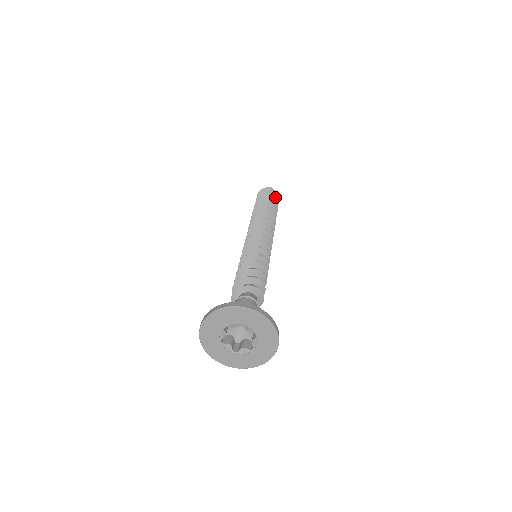
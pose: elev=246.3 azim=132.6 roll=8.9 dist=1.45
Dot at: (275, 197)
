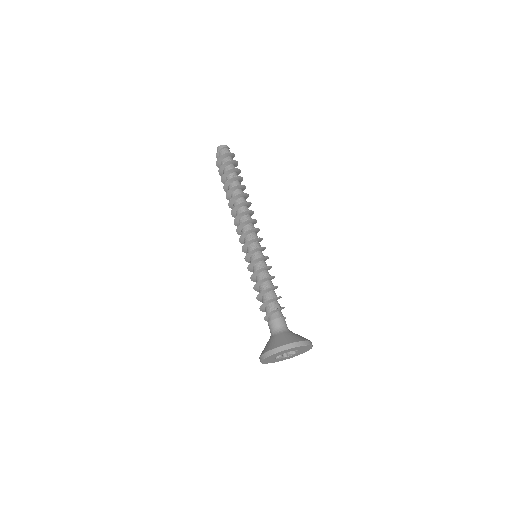
Dot at: (236, 165)
